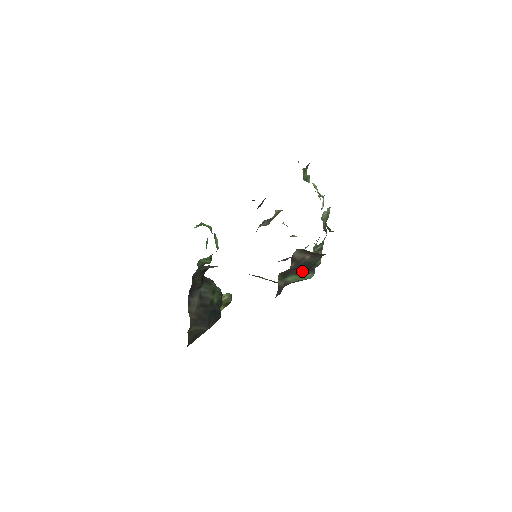
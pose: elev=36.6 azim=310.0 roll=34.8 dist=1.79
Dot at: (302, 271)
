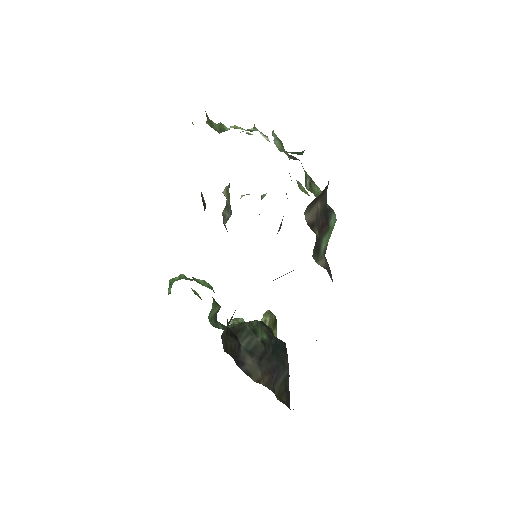
Dot at: (325, 225)
